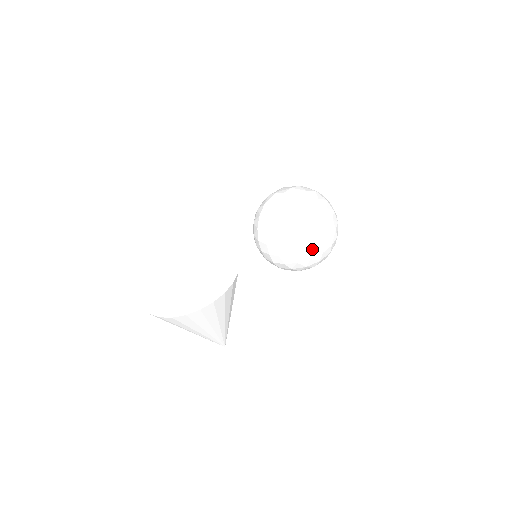
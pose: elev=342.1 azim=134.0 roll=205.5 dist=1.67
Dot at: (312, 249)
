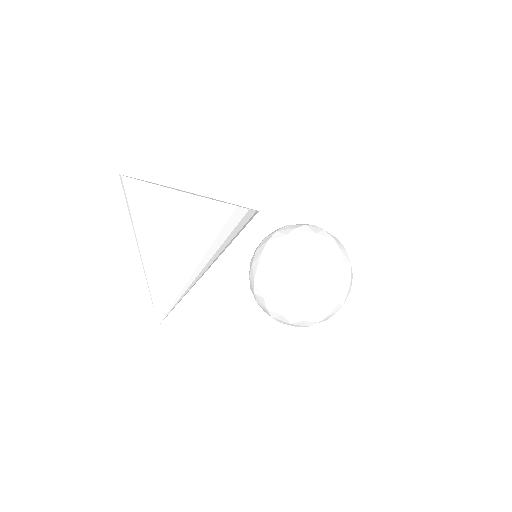
Dot at: (320, 287)
